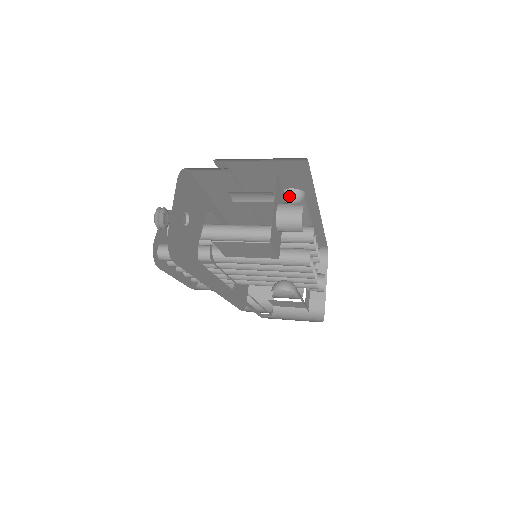
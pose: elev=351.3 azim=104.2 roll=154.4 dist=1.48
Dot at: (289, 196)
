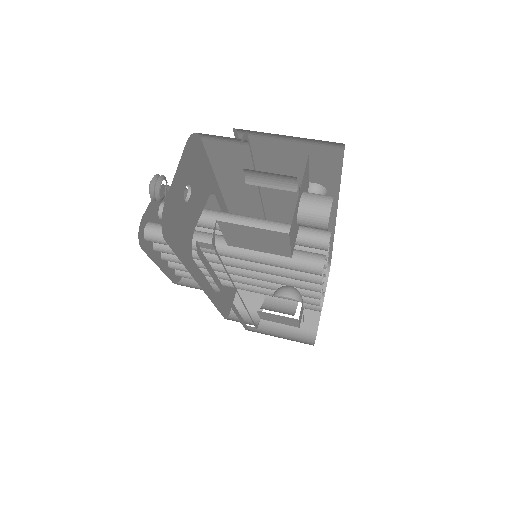
Dot at: (309, 191)
